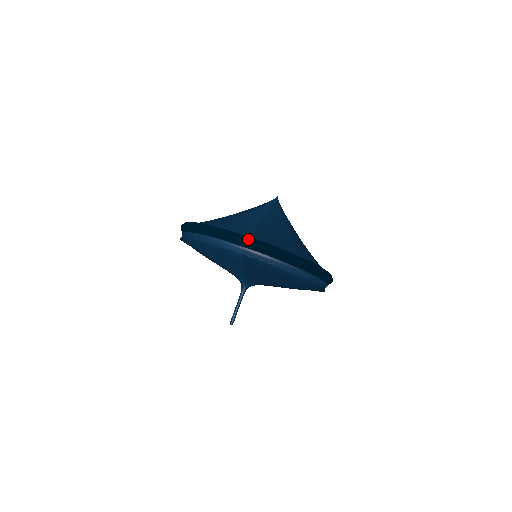
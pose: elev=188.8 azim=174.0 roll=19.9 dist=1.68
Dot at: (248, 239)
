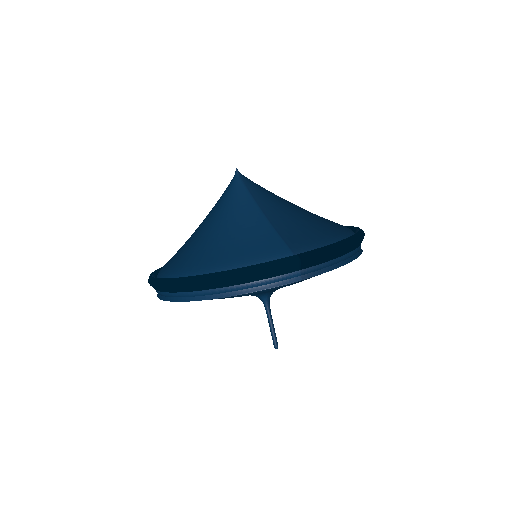
Dot at: (302, 258)
